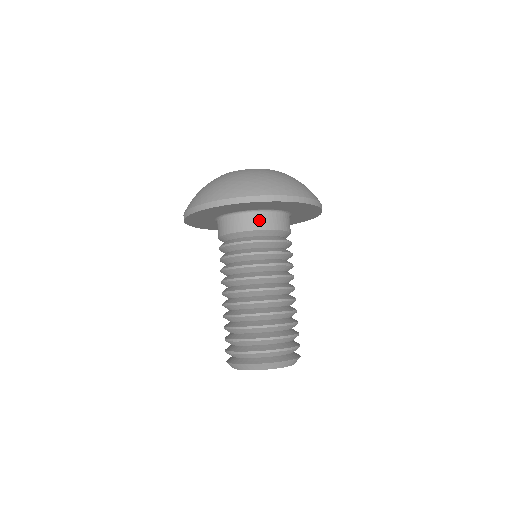
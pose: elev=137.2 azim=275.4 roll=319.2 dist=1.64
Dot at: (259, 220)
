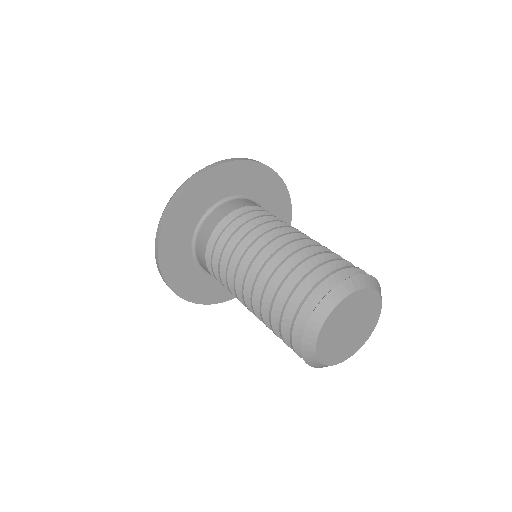
Dot at: (232, 204)
